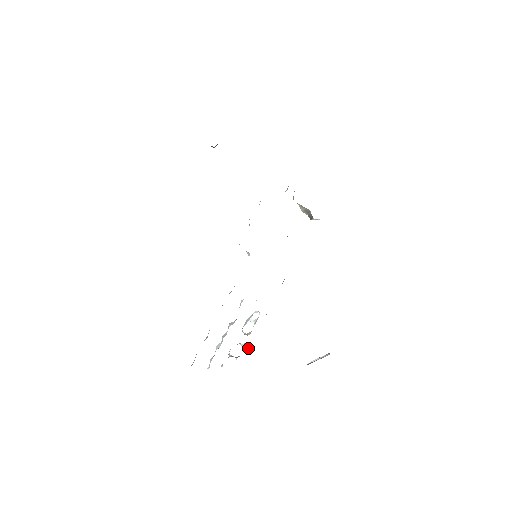
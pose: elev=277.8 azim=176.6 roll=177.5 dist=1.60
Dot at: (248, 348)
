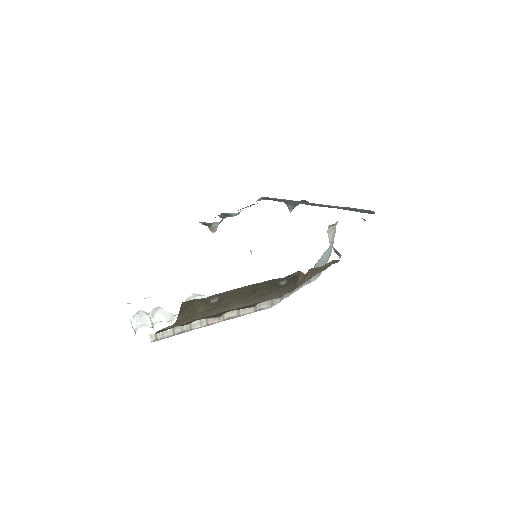
Dot at: (175, 329)
